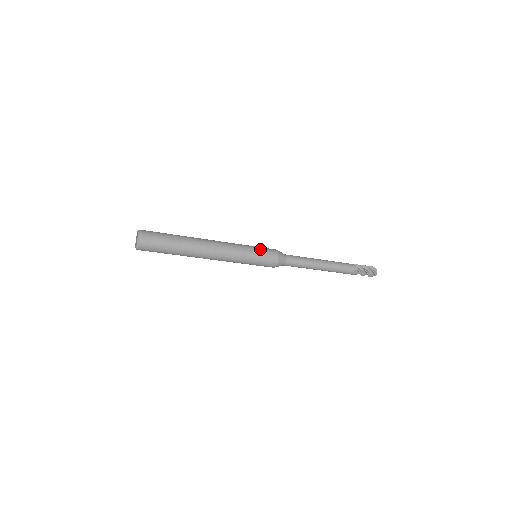
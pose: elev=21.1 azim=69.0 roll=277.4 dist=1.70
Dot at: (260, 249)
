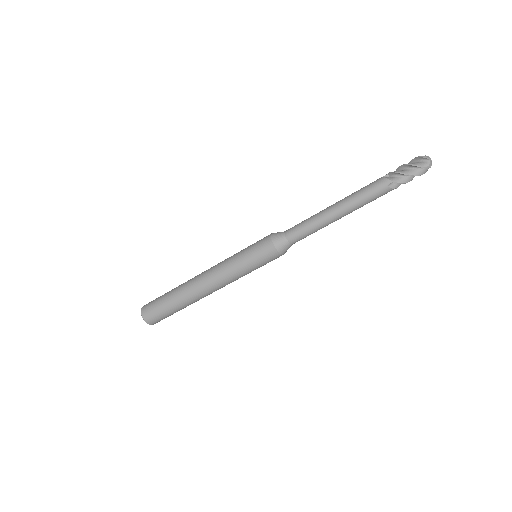
Dot at: (250, 250)
